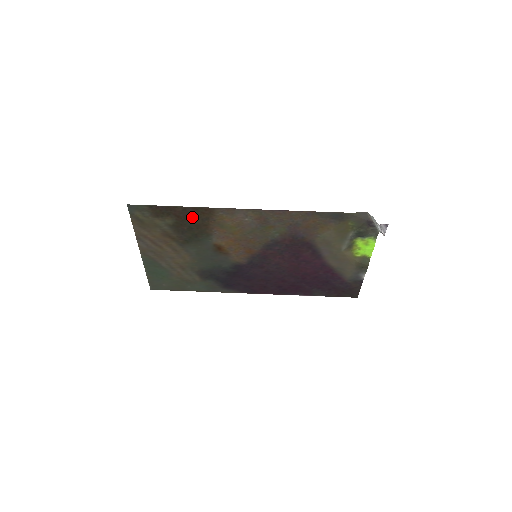
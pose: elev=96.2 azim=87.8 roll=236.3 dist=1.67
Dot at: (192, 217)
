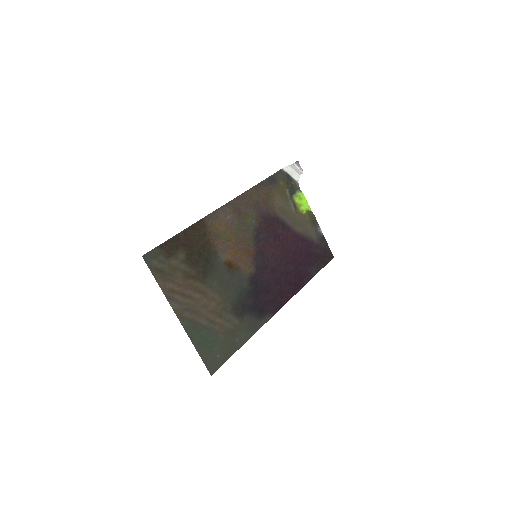
Dot at: (194, 239)
